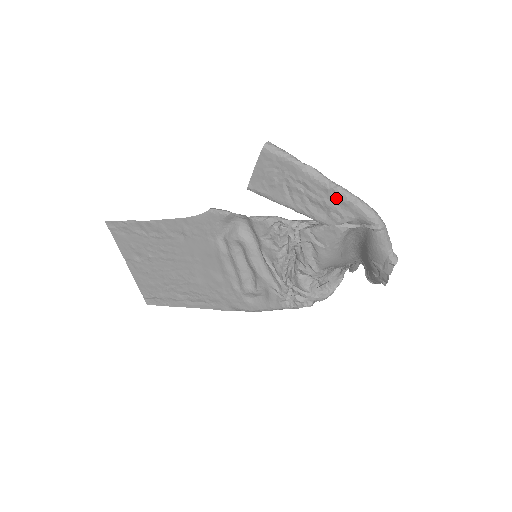
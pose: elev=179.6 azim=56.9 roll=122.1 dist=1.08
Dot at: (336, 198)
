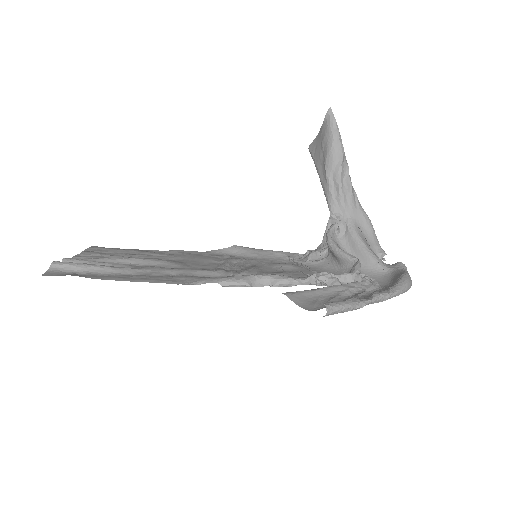
Dot at: occluded
